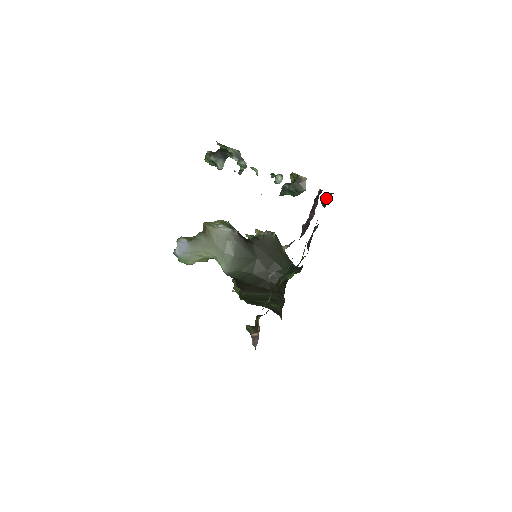
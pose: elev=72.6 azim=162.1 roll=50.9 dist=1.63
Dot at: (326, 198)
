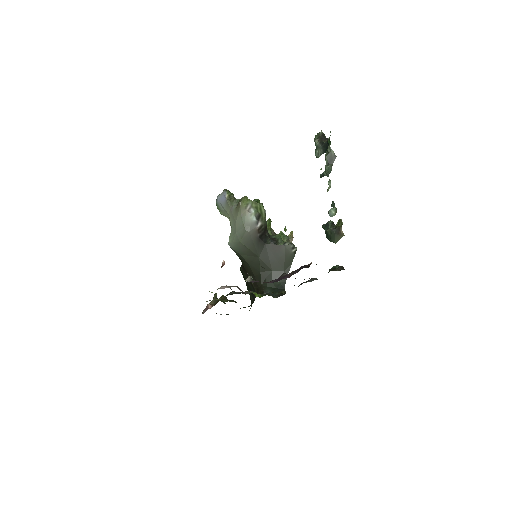
Dot at: (335, 268)
